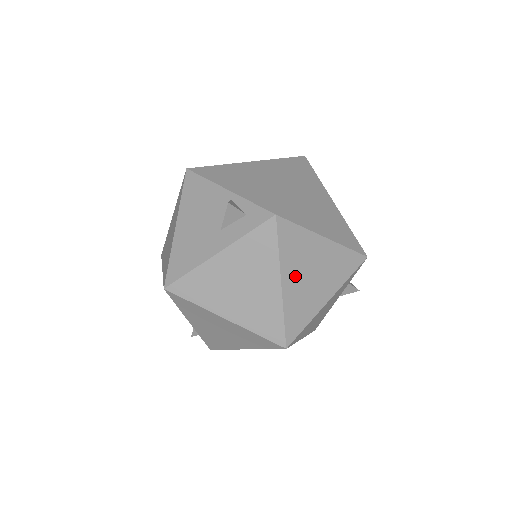
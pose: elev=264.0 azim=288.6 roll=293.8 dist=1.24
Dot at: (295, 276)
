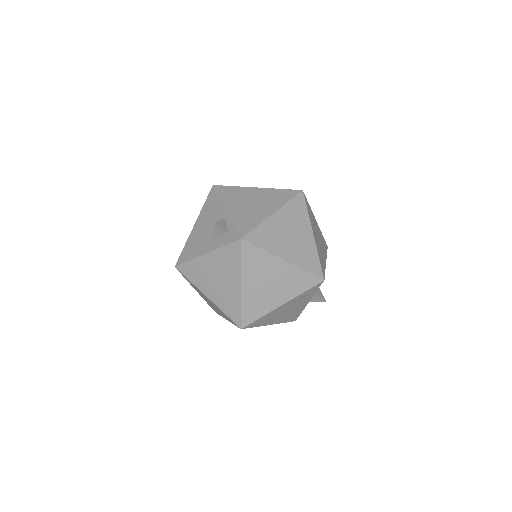
Dot at: (254, 282)
